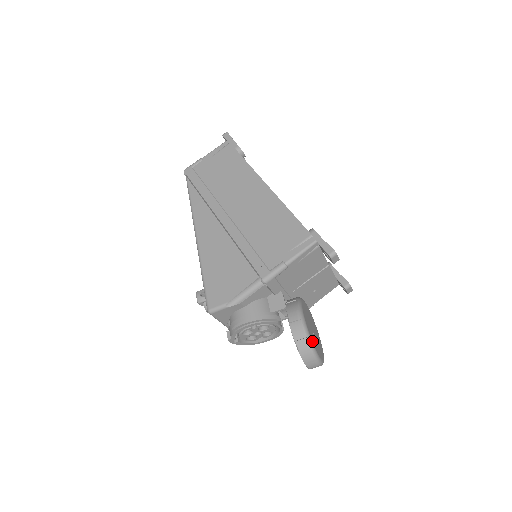
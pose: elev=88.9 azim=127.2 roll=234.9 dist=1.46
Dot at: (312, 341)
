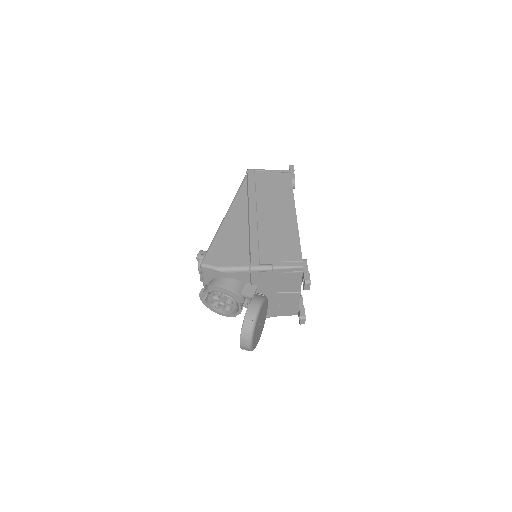
Dot at: (255, 326)
